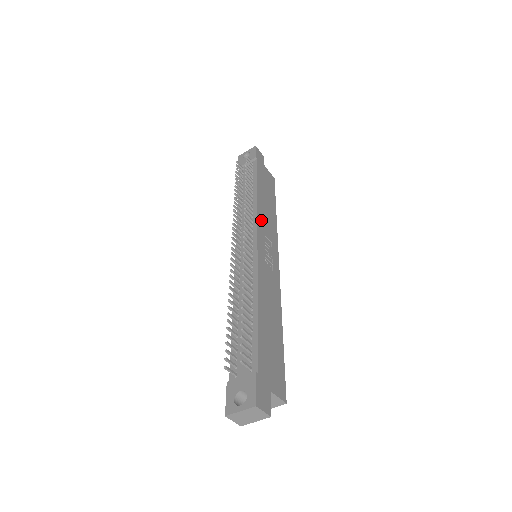
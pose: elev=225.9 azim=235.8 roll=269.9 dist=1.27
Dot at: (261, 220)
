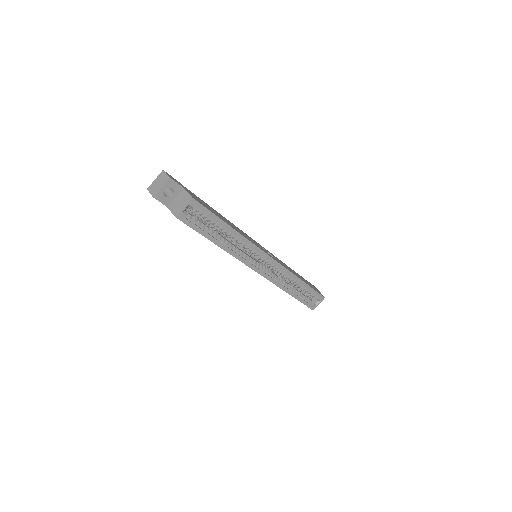
Dot at: (274, 256)
